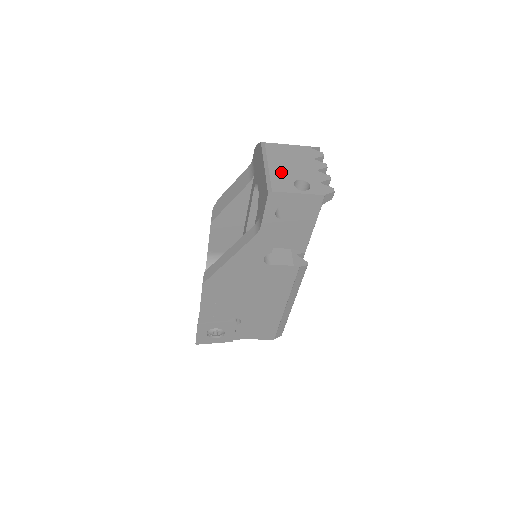
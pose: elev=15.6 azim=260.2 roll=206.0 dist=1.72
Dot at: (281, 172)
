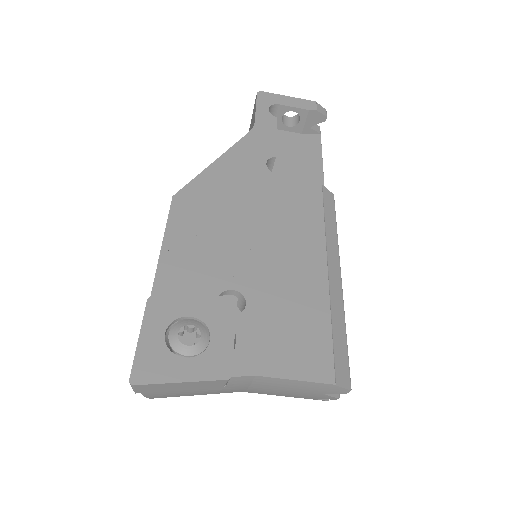
Dot at: occluded
